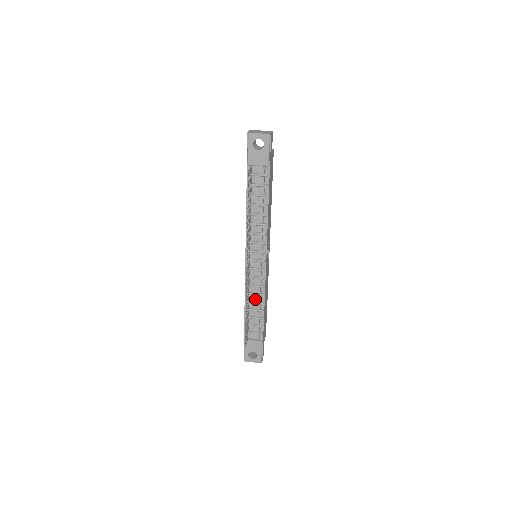
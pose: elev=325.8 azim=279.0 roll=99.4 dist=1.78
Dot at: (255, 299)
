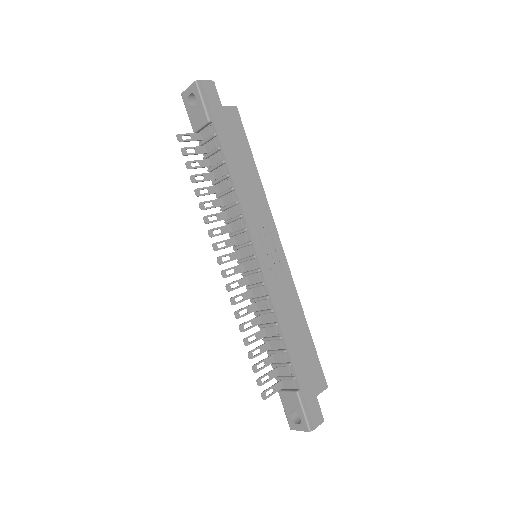
Dot at: (268, 320)
